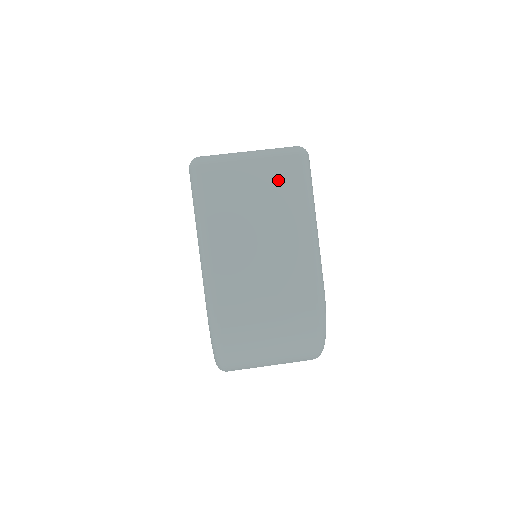
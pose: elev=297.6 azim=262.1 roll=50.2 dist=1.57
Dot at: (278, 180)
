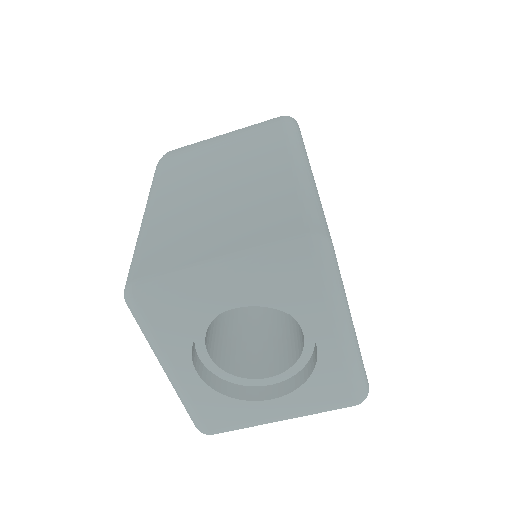
Dot at: occluded
